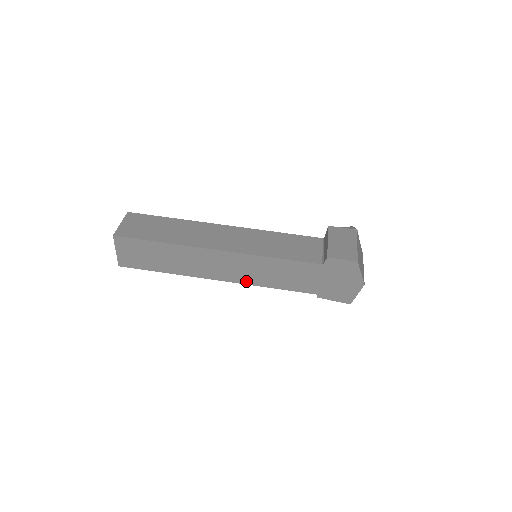
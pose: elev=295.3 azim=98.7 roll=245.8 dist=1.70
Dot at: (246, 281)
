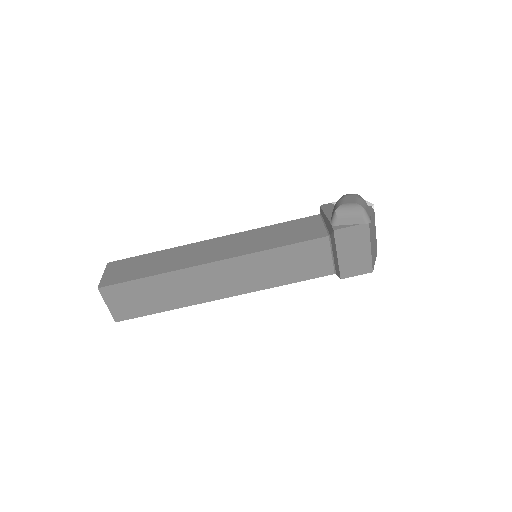
Dot at: occluded
